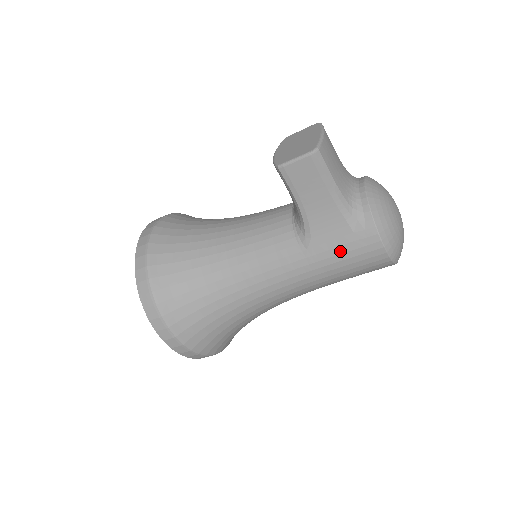
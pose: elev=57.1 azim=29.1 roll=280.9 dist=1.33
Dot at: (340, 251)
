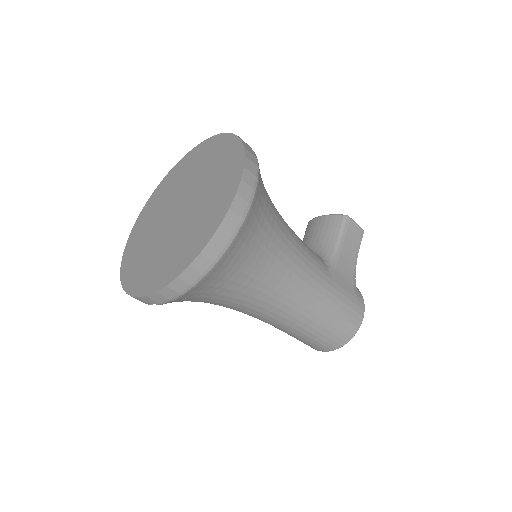
Dot at: (346, 294)
